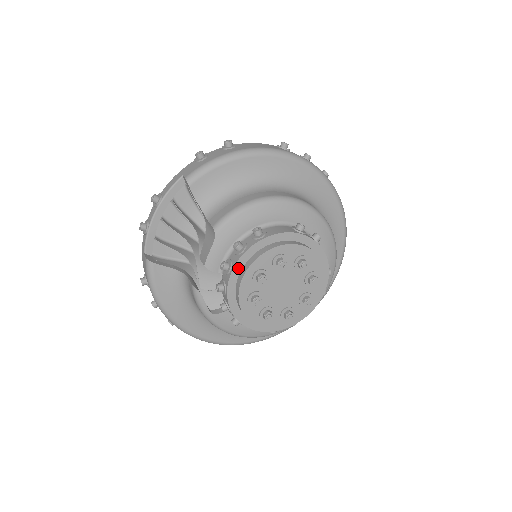
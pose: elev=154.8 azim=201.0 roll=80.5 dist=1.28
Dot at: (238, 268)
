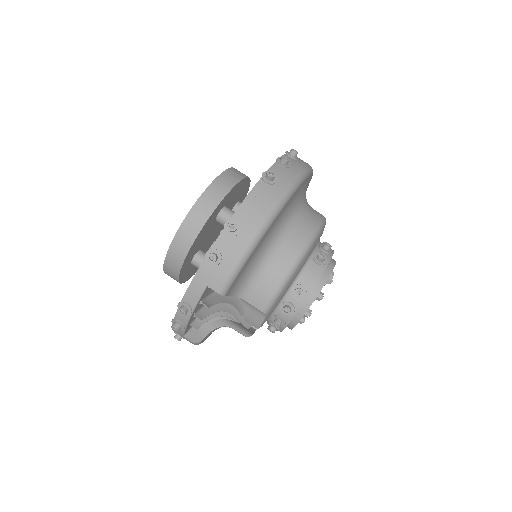
Dot at: (290, 320)
